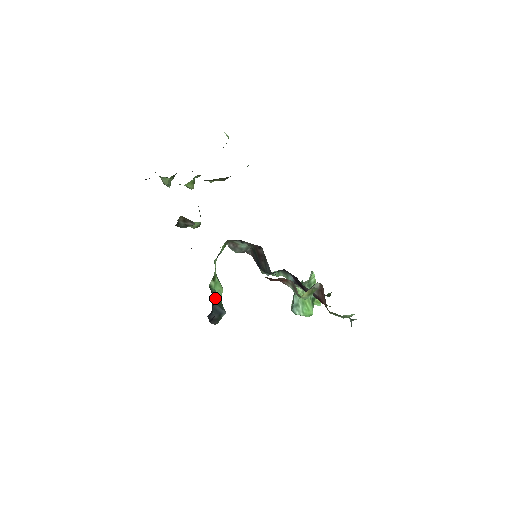
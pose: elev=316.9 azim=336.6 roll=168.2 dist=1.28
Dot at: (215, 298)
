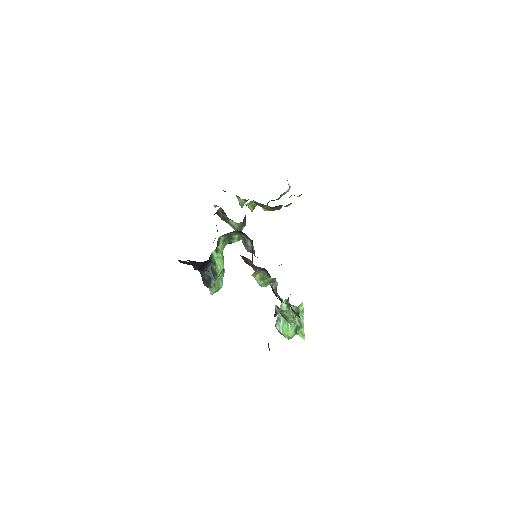
Dot at: (212, 264)
